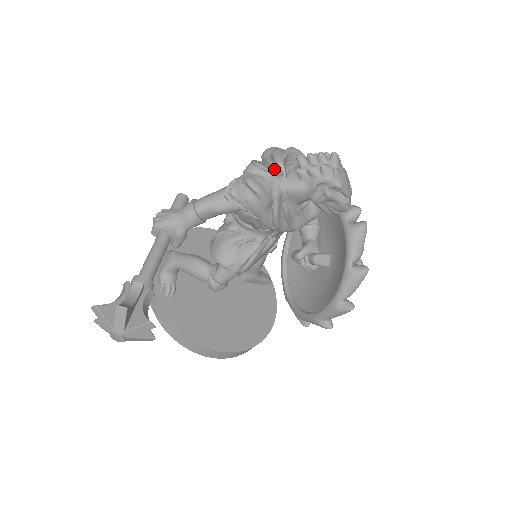
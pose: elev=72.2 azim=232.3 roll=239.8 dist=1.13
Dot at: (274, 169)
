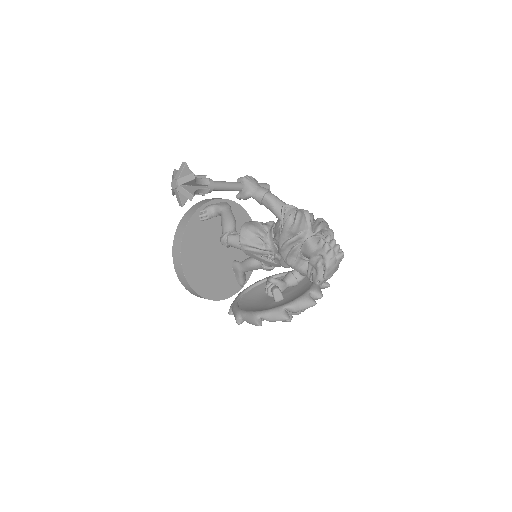
Dot at: (314, 227)
